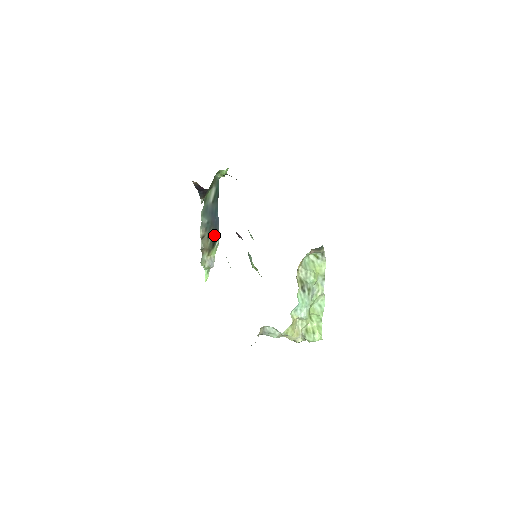
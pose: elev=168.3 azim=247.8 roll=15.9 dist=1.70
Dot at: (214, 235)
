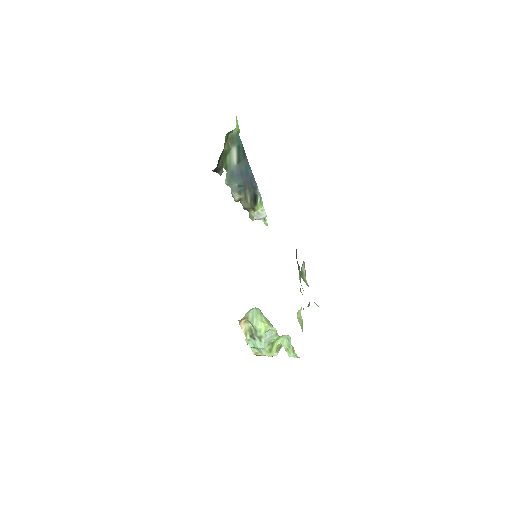
Dot at: (252, 193)
